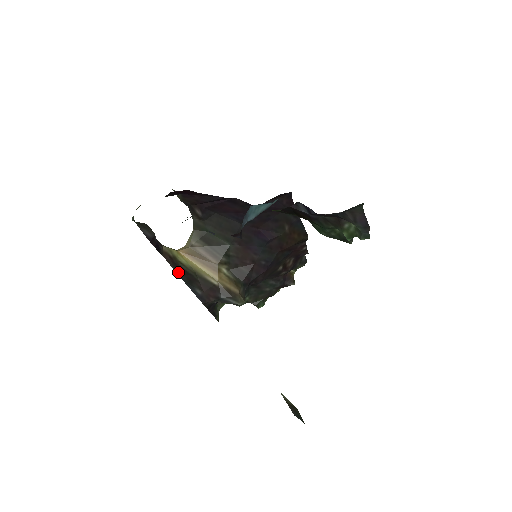
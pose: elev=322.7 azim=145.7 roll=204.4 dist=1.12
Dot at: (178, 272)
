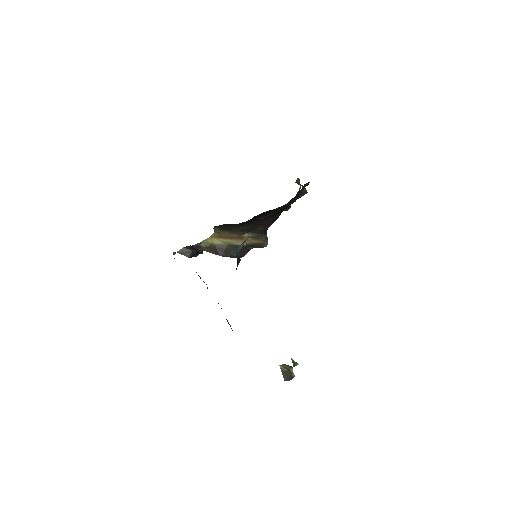
Dot at: (217, 253)
